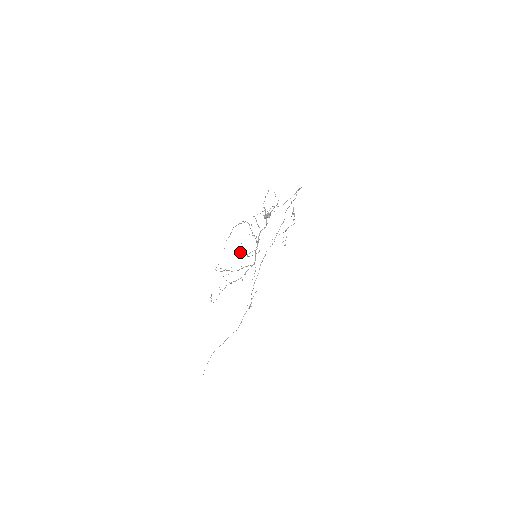
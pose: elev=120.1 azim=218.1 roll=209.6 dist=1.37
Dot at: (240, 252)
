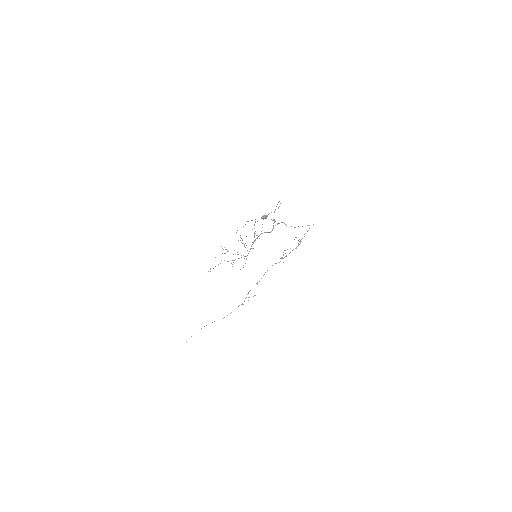
Dot at: (240, 240)
